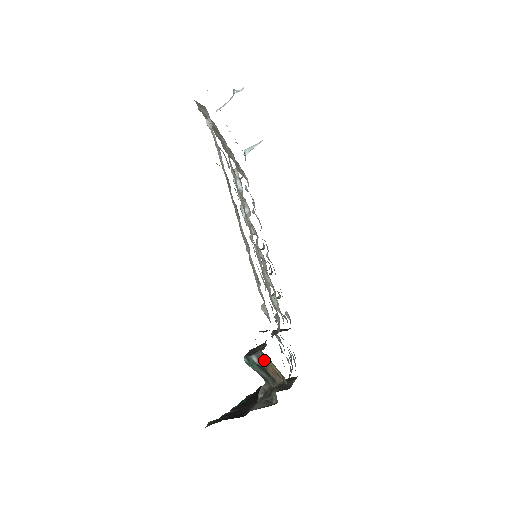
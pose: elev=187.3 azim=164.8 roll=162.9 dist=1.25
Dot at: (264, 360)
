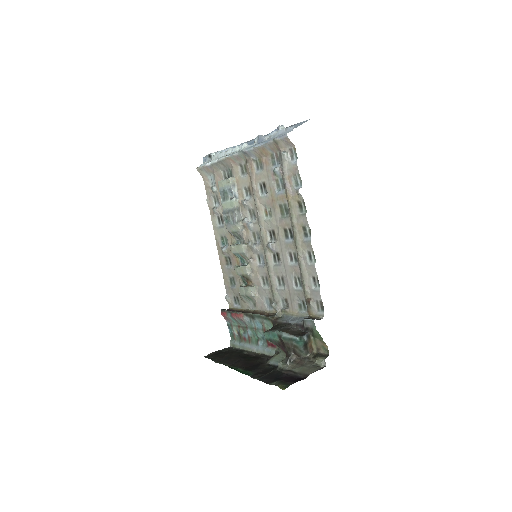
Dot at: (309, 338)
